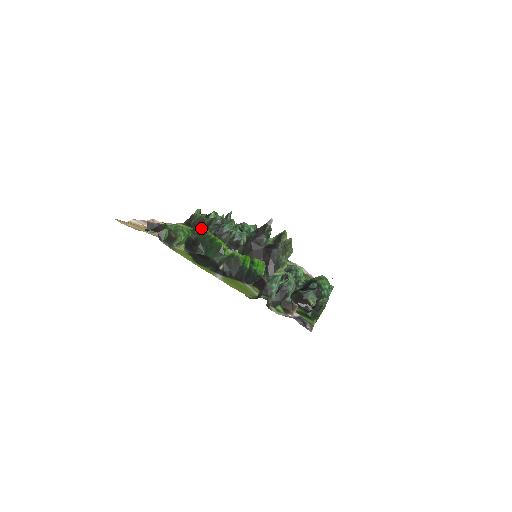
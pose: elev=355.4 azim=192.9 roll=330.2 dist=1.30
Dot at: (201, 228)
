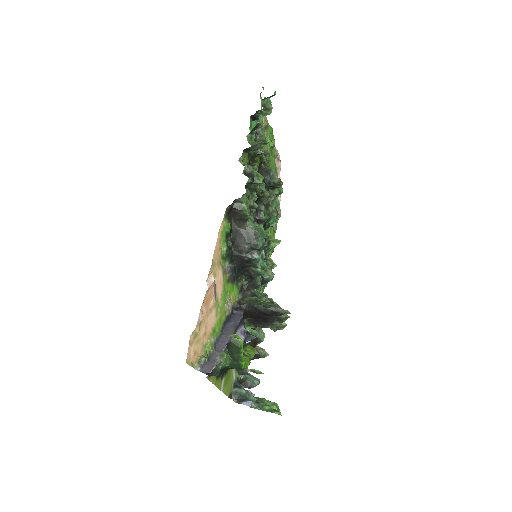
Dot at: (237, 225)
